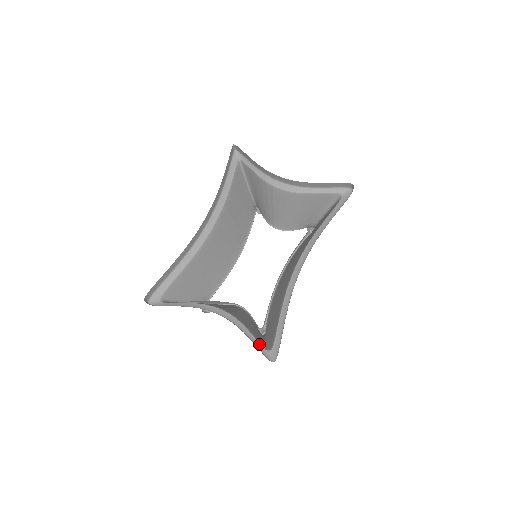
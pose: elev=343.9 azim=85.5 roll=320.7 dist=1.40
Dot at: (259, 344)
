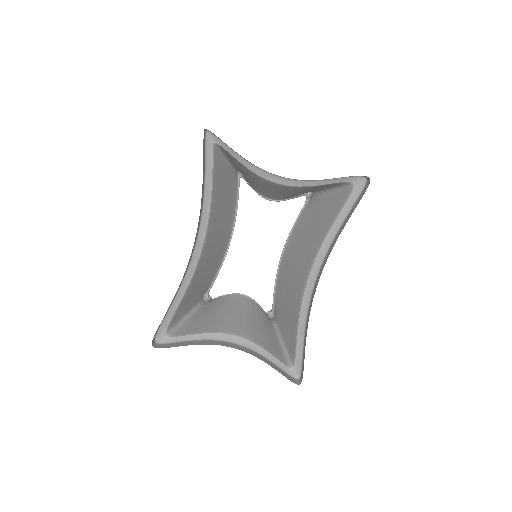
Dot at: (281, 363)
